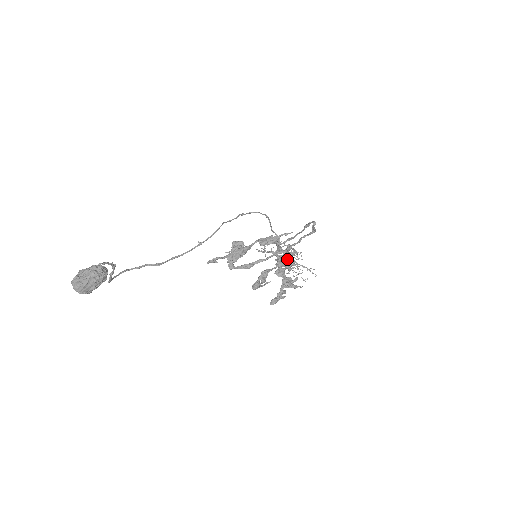
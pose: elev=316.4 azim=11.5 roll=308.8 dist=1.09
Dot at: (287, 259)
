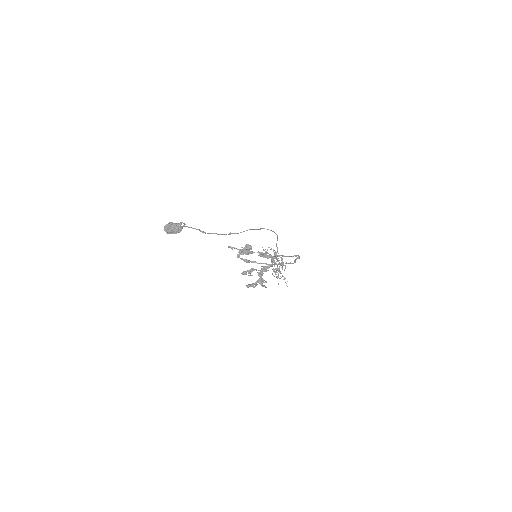
Dot at: (268, 270)
